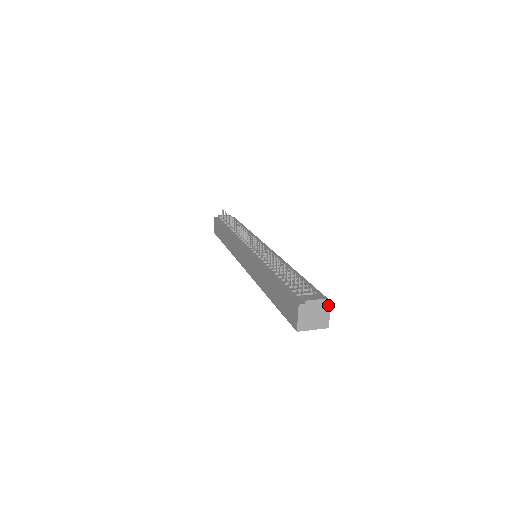
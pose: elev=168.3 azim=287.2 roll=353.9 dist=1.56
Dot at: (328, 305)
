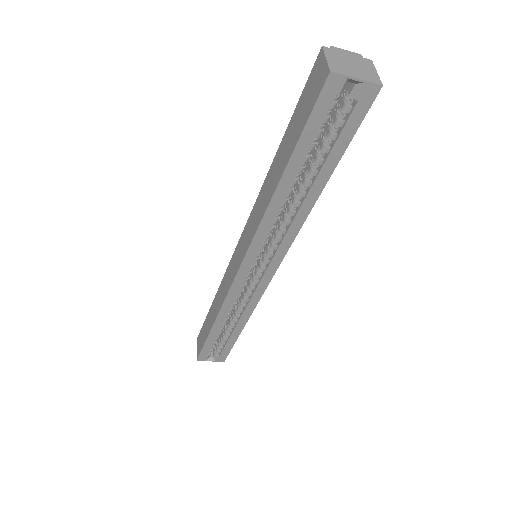
Dot at: (369, 62)
